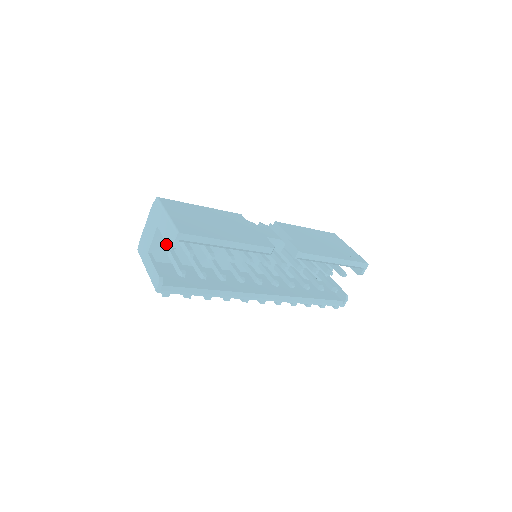
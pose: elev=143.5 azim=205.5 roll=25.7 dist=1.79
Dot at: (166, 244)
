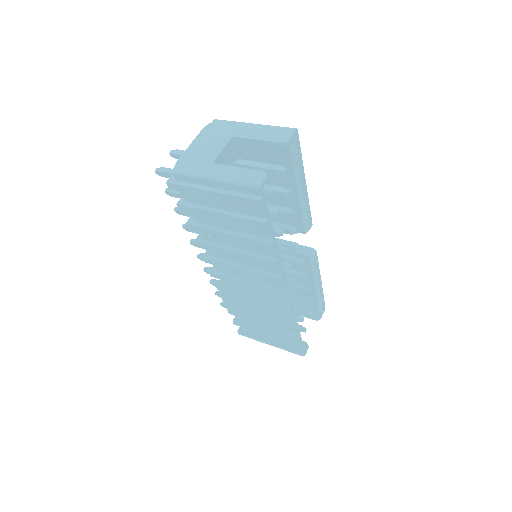
Dot at: occluded
